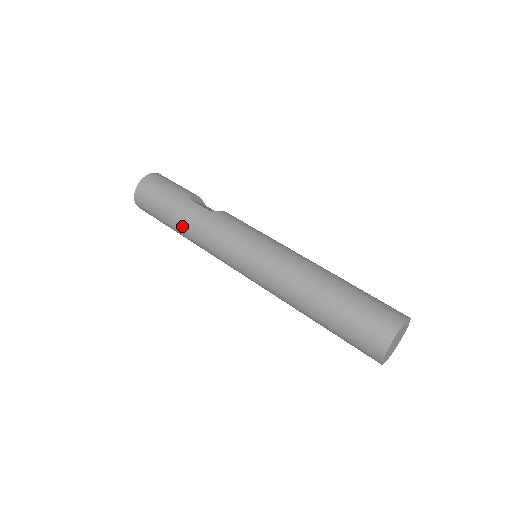
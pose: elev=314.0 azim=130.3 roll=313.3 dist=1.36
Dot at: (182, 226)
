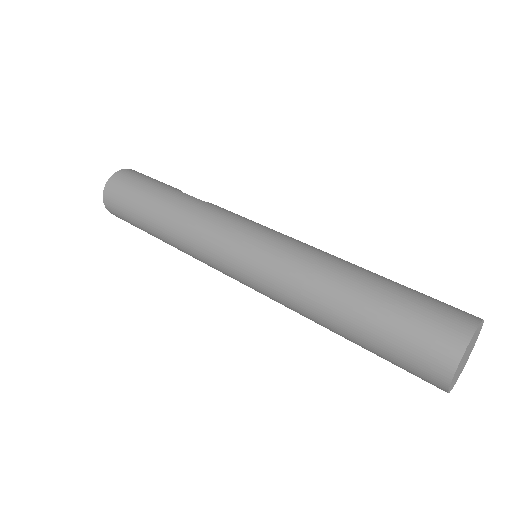
Dot at: (162, 215)
